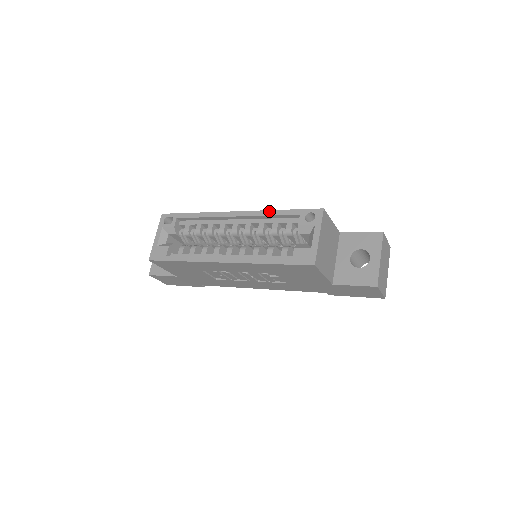
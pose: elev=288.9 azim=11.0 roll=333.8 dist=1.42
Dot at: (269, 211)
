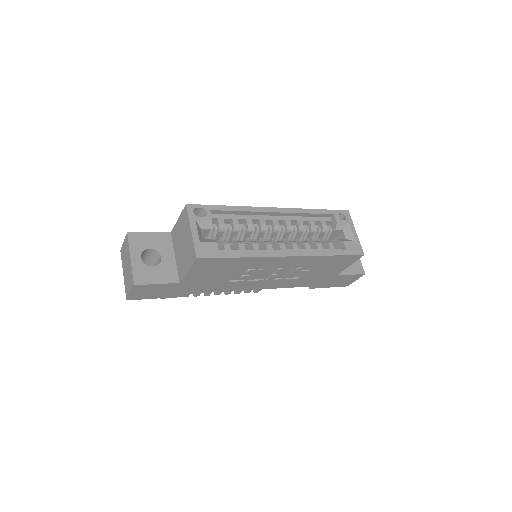
Dot at: (308, 209)
